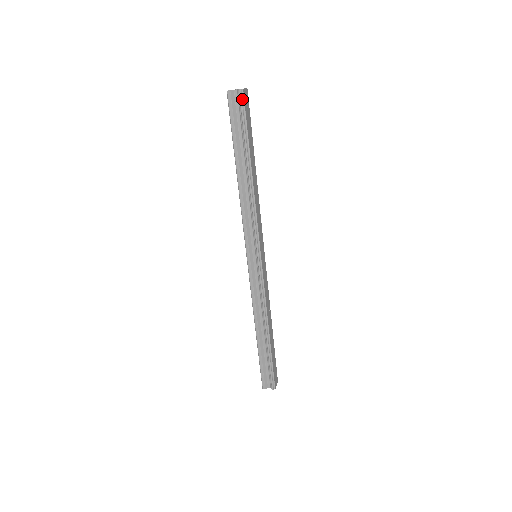
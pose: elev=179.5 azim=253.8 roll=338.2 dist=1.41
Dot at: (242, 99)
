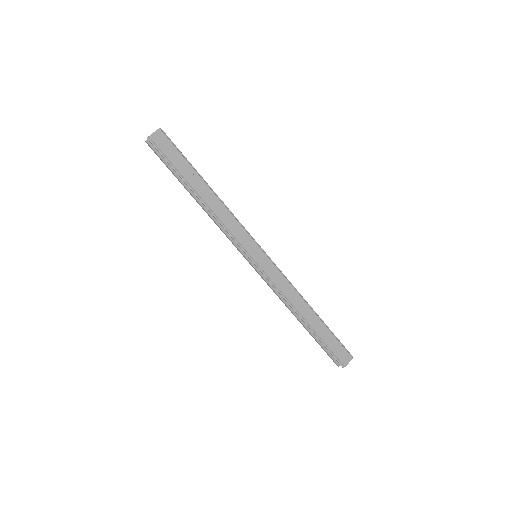
Dot at: (154, 144)
